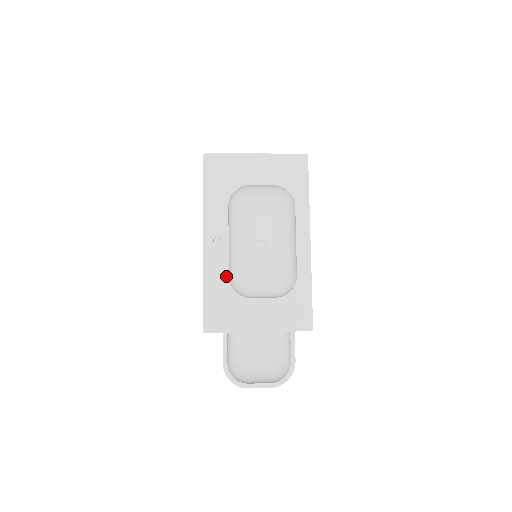
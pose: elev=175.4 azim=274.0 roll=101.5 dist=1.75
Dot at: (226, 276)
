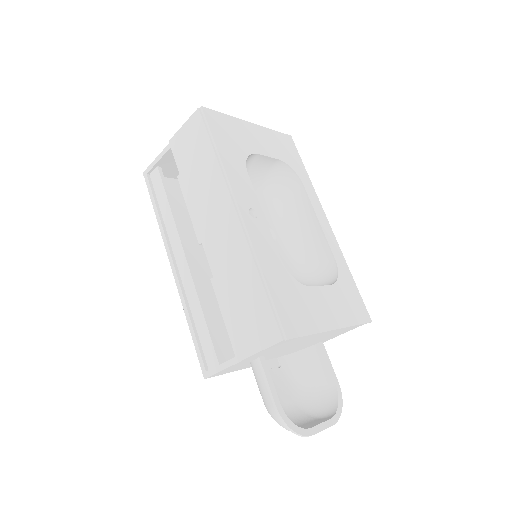
Dot at: (278, 259)
